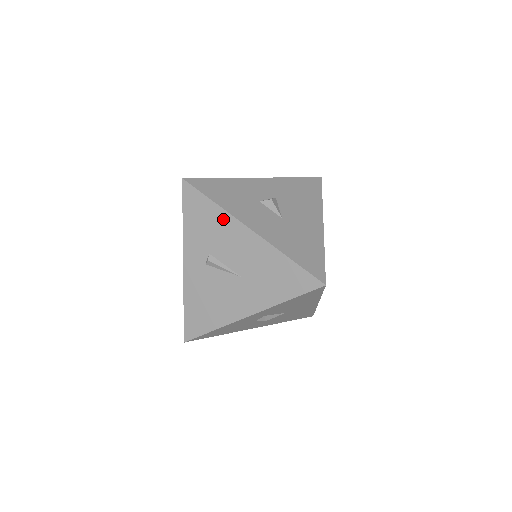
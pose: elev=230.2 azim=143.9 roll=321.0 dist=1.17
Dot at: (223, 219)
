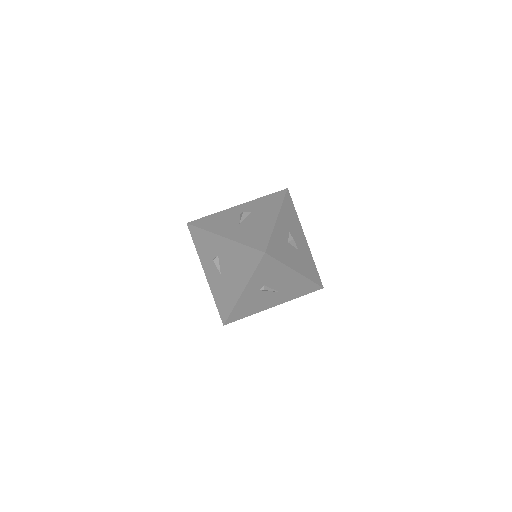
Dot at: (283, 270)
